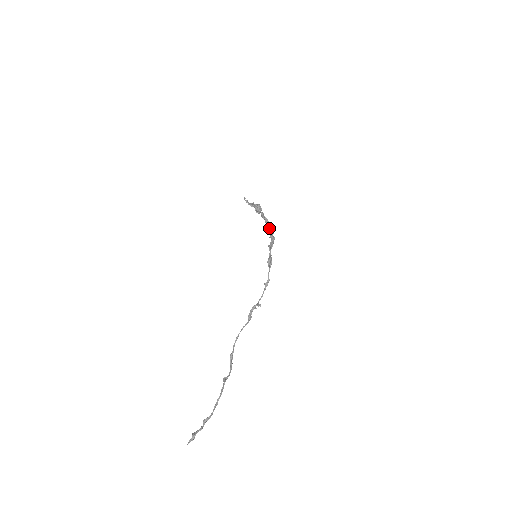
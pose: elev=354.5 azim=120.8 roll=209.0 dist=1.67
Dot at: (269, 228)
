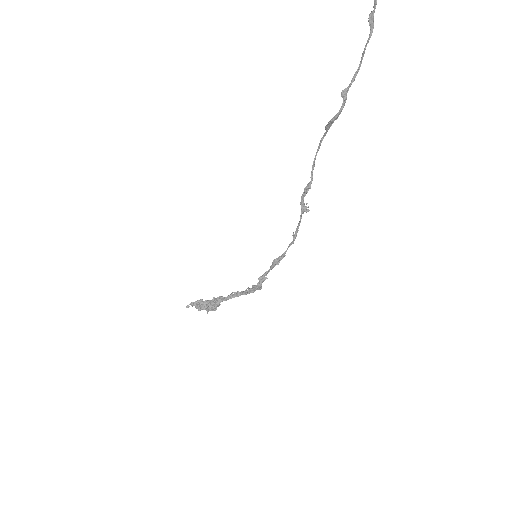
Dot at: (248, 289)
